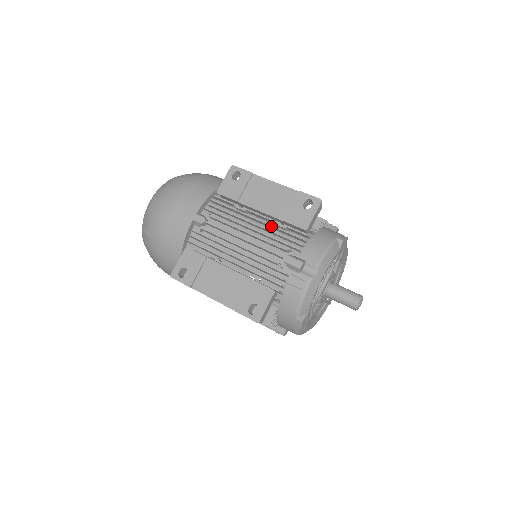
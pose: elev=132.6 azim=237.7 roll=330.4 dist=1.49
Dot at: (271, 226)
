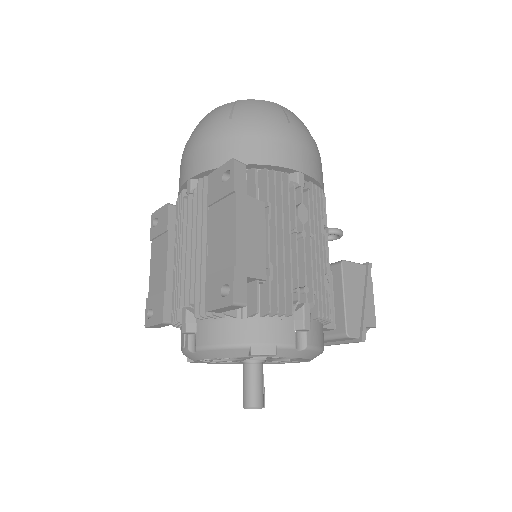
Dot at: occluded
